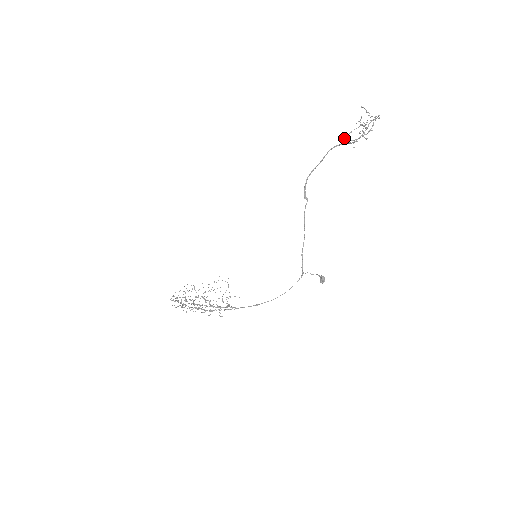
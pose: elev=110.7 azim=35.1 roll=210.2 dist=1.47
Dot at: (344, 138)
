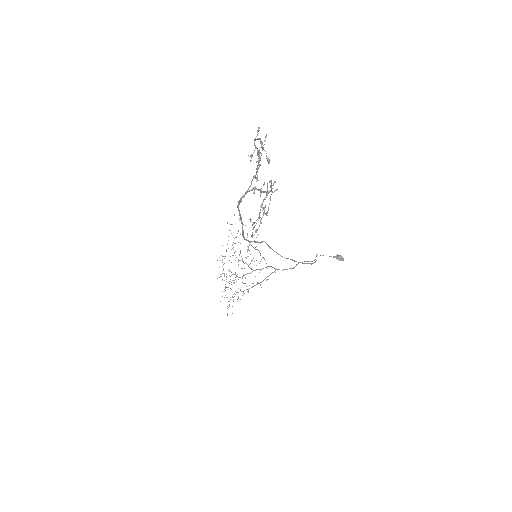
Dot at: occluded
